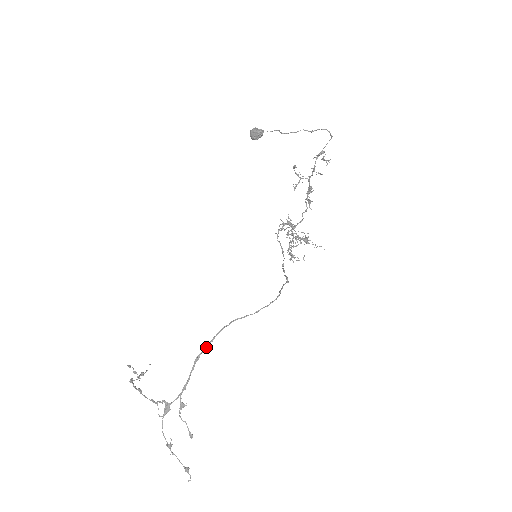
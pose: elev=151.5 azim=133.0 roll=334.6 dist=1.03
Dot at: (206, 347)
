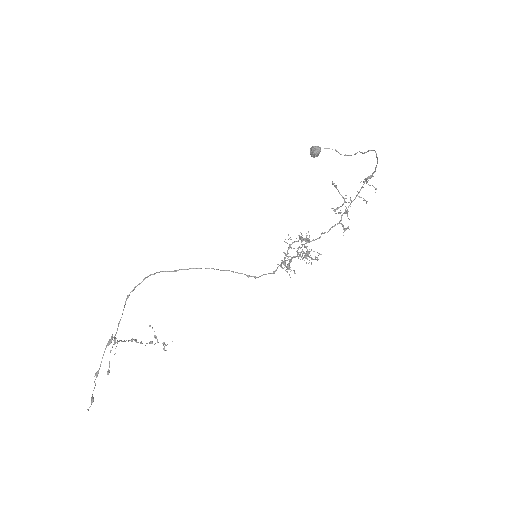
Dot at: (134, 288)
